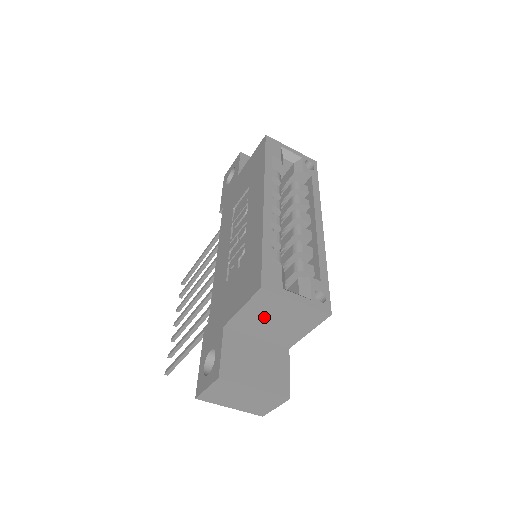
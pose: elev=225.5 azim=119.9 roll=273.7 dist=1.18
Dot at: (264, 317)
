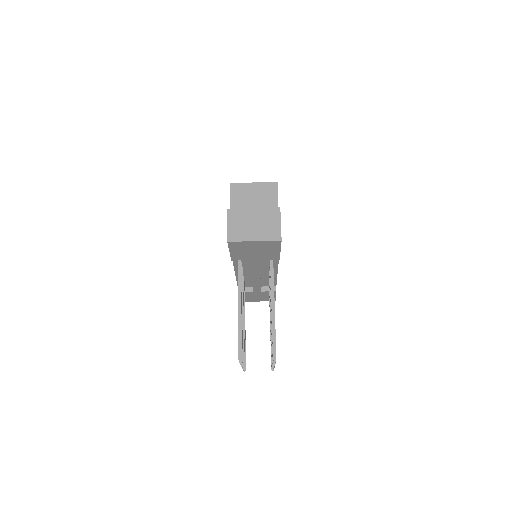
Dot at: (246, 204)
